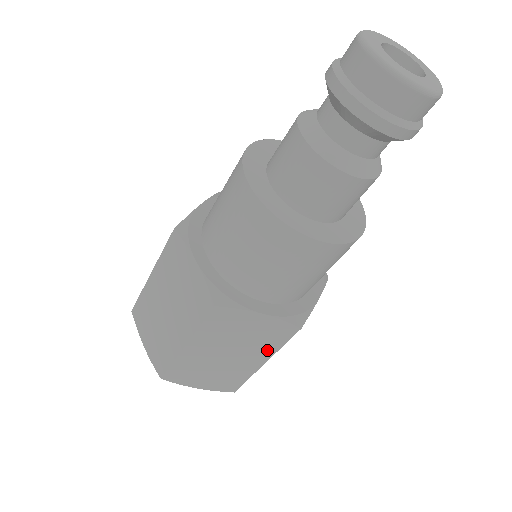
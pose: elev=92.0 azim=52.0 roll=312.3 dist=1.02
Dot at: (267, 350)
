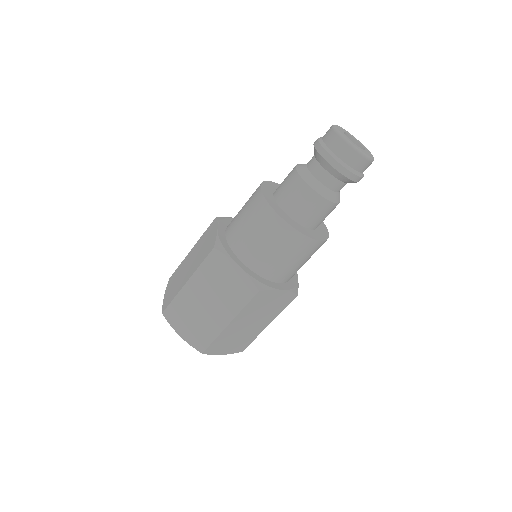
Dot at: (234, 308)
